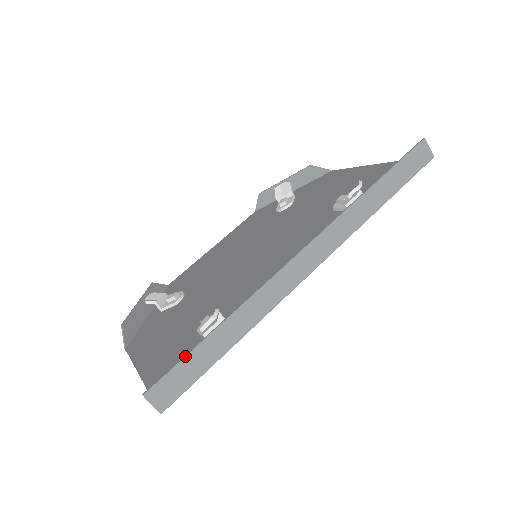
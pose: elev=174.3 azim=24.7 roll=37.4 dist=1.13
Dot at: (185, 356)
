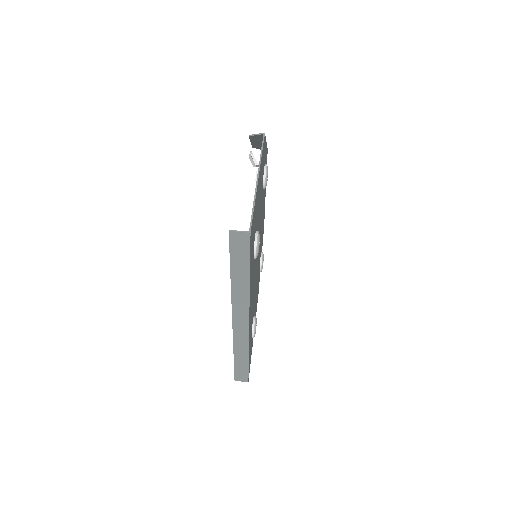
Dot at: (234, 369)
